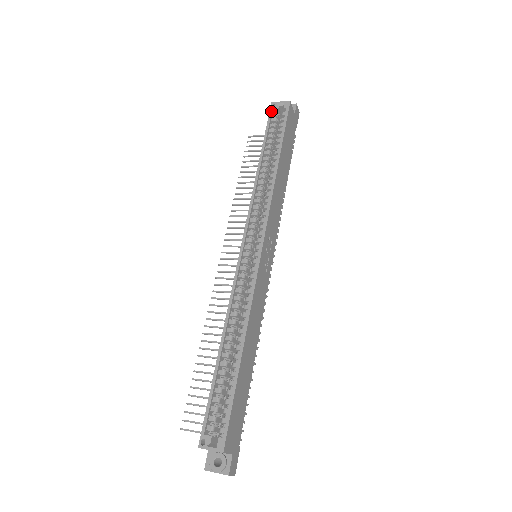
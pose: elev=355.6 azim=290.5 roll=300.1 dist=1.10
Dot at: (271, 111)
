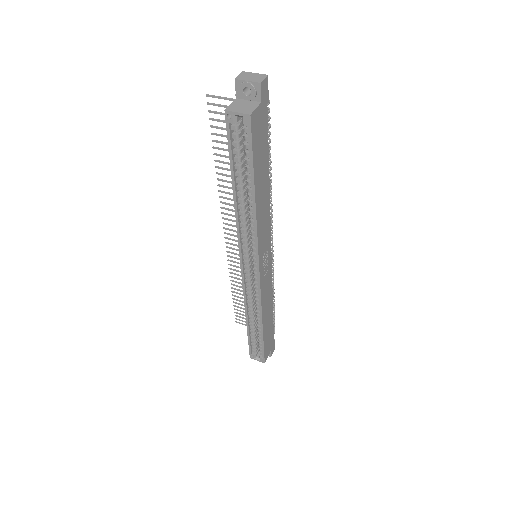
Dot at: (228, 126)
